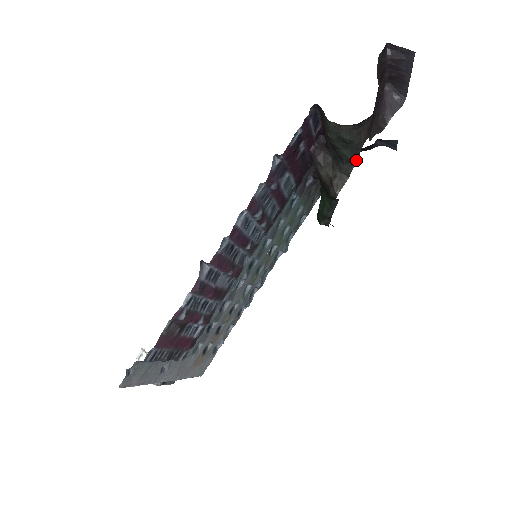
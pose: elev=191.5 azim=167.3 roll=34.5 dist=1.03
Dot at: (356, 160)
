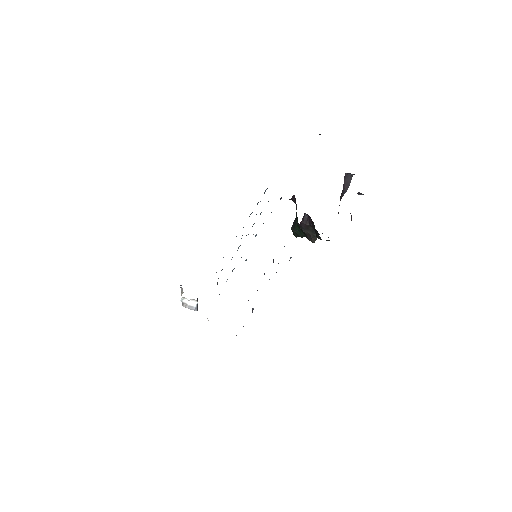
Dot at: occluded
